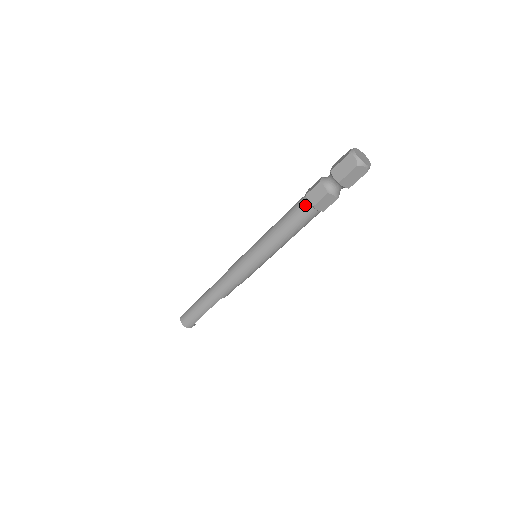
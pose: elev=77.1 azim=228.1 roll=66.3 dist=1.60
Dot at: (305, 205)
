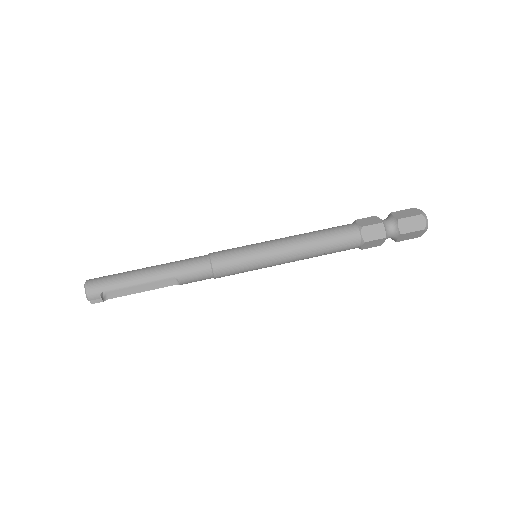
Dot at: (351, 225)
